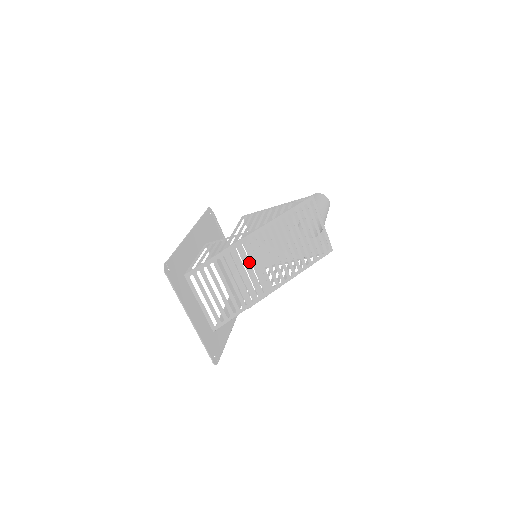
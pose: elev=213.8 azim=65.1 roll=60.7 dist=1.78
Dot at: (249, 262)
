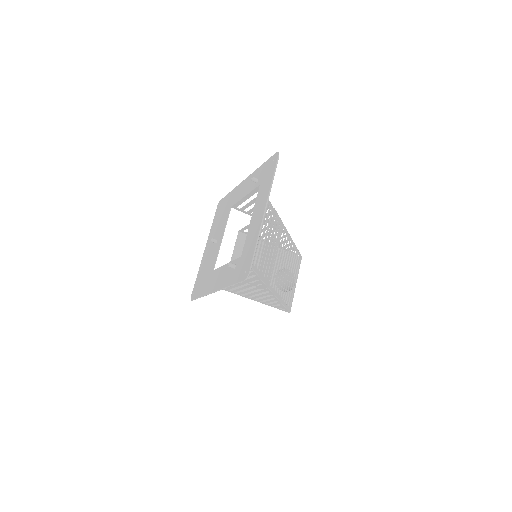
Dot at: (275, 242)
